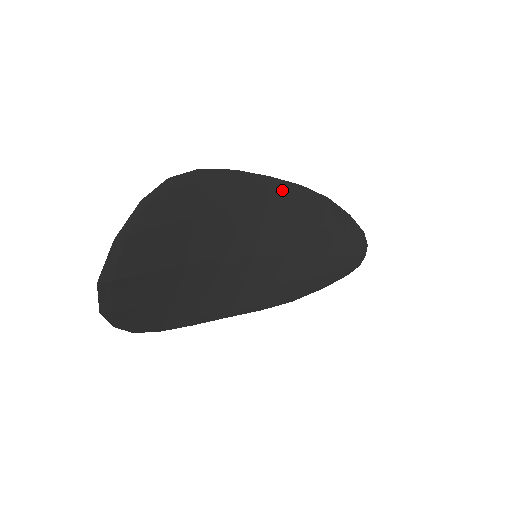
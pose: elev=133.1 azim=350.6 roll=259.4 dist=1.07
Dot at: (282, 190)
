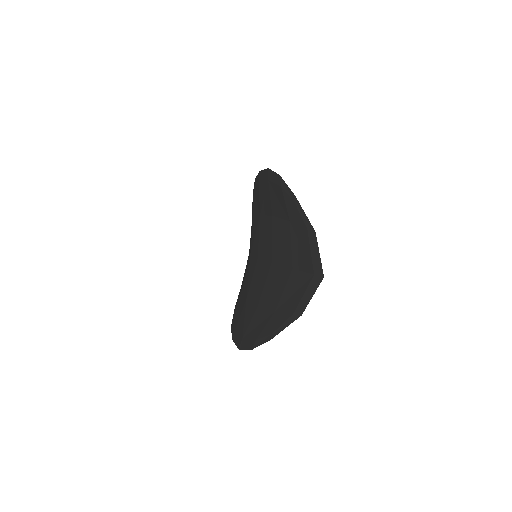
Dot at: occluded
